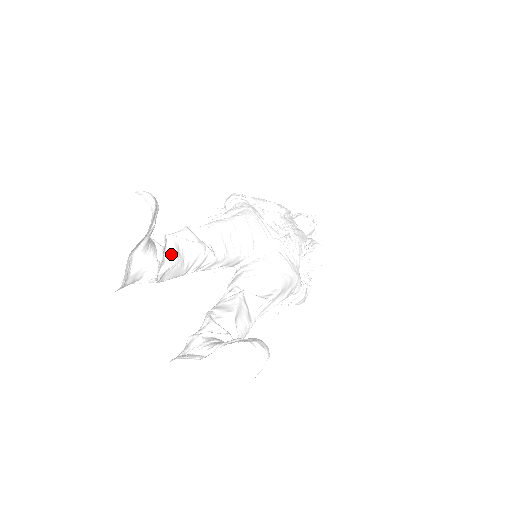
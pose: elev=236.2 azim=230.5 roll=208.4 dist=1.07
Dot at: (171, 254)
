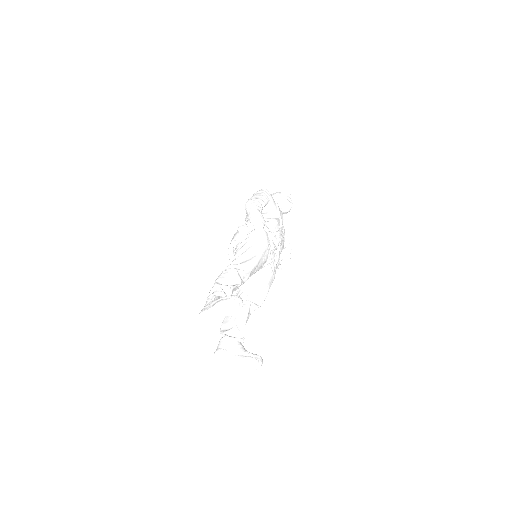
Dot at: occluded
